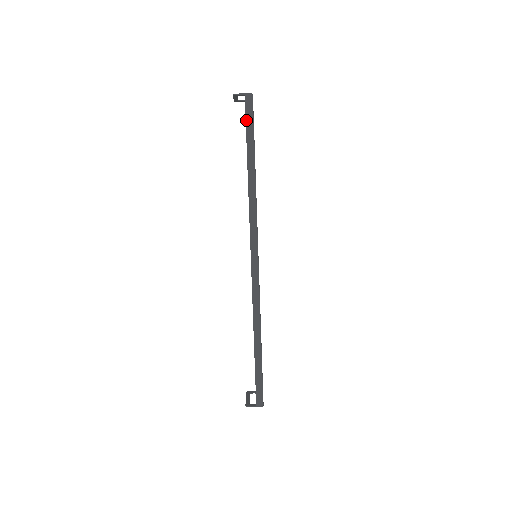
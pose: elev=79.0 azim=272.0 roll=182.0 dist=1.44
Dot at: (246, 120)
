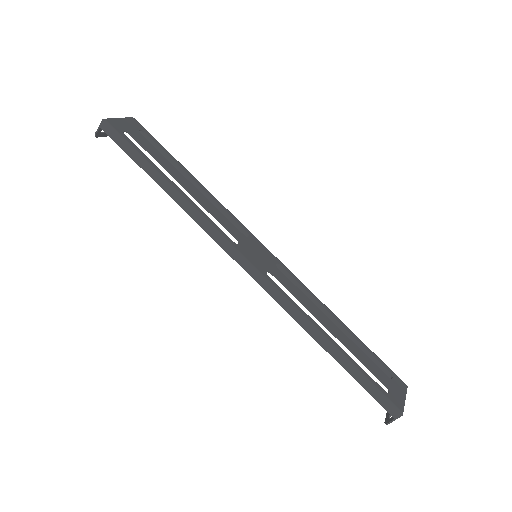
Dot at: (120, 147)
